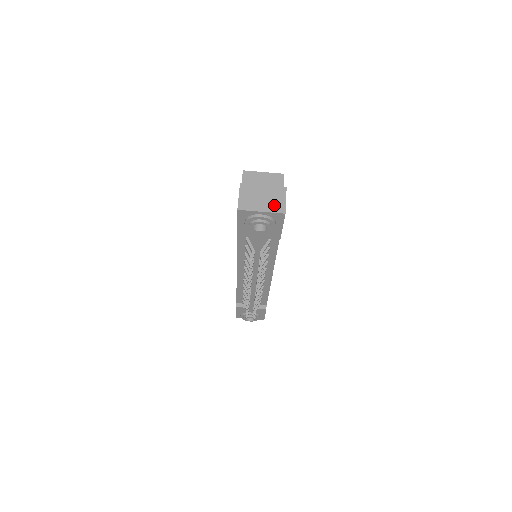
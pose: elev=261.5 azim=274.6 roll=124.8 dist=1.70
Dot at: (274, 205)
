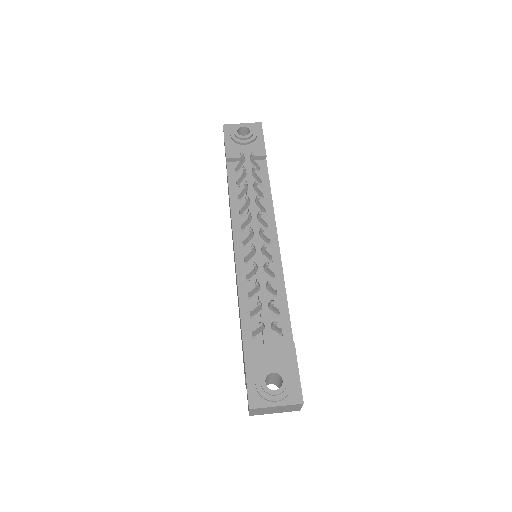
Dot at: occluded
